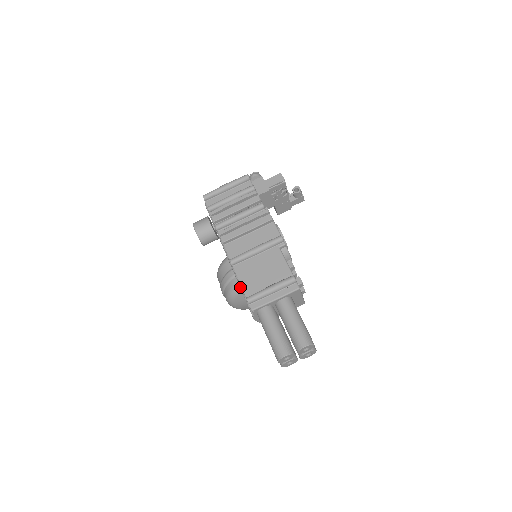
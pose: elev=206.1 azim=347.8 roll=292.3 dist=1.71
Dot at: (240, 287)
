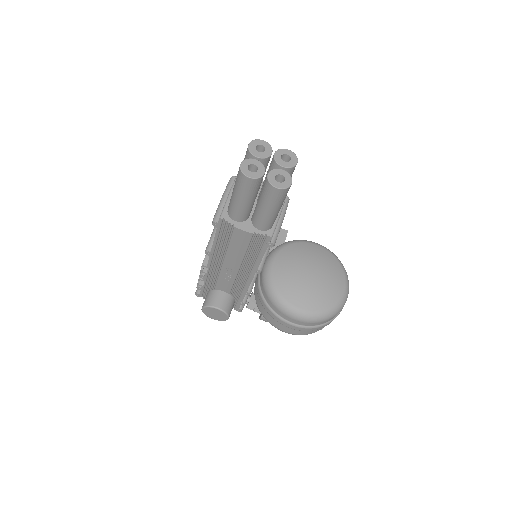
Dot at: (224, 247)
